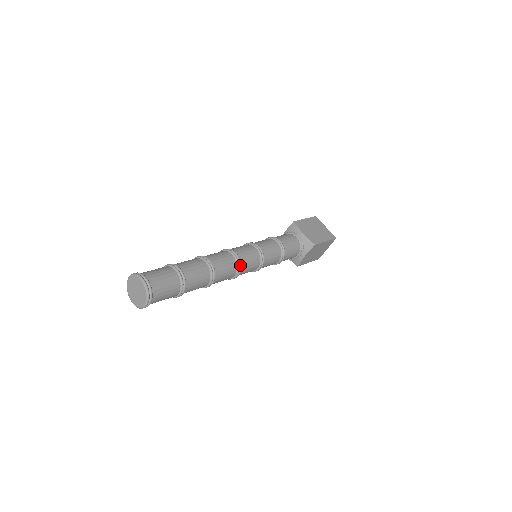
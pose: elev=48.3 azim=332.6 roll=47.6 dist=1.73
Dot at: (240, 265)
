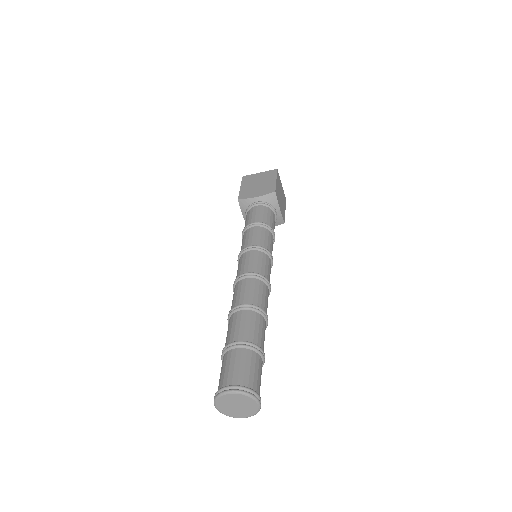
Dot at: occluded
